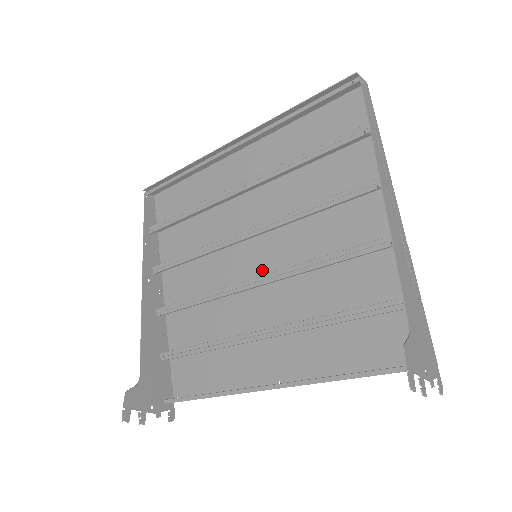
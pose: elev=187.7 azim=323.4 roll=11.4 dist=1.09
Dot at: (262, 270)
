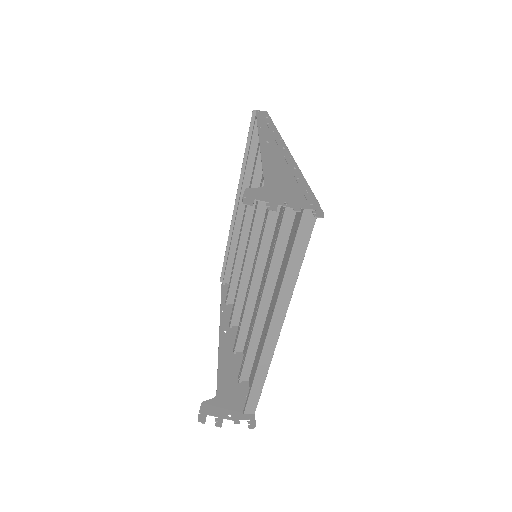
Dot at: occluded
